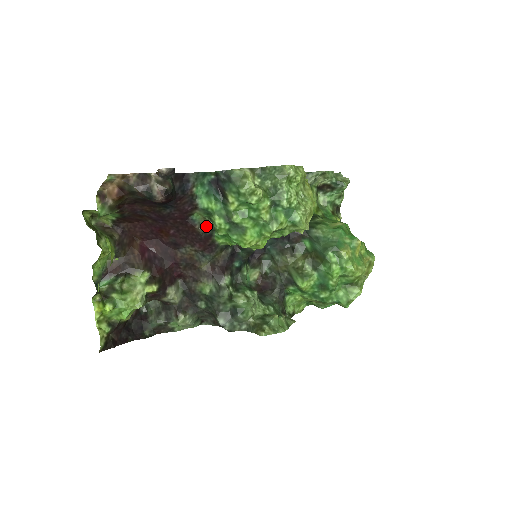
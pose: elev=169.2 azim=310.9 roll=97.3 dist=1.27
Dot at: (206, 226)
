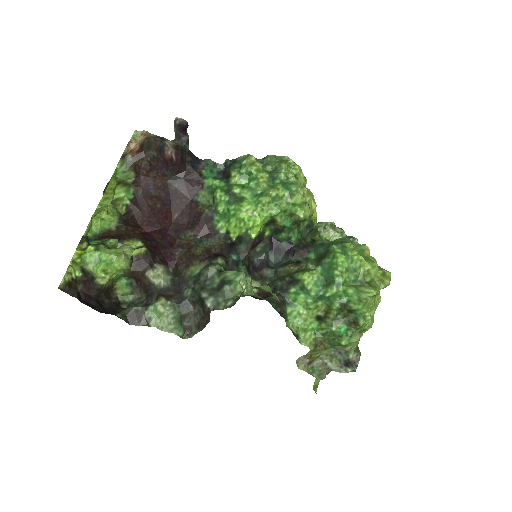
Dot at: (208, 208)
